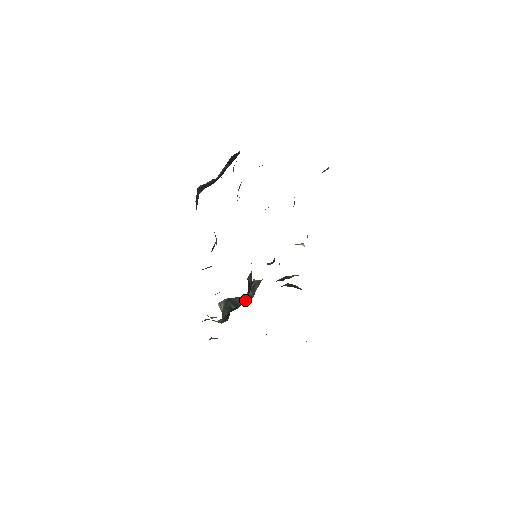
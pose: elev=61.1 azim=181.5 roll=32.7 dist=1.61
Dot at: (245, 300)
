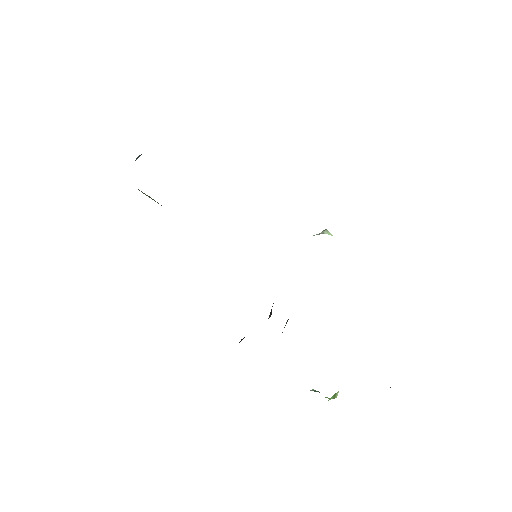
Dot at: occluded
